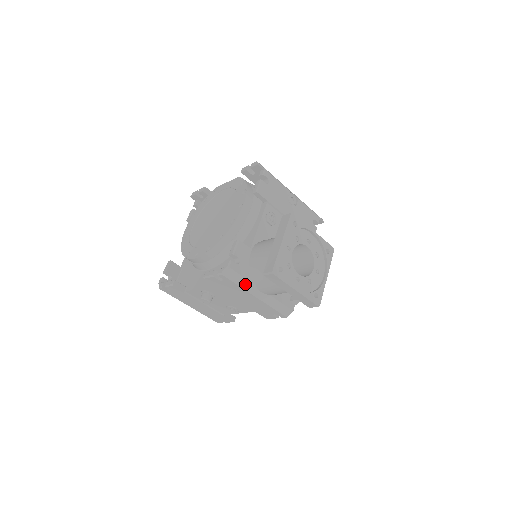
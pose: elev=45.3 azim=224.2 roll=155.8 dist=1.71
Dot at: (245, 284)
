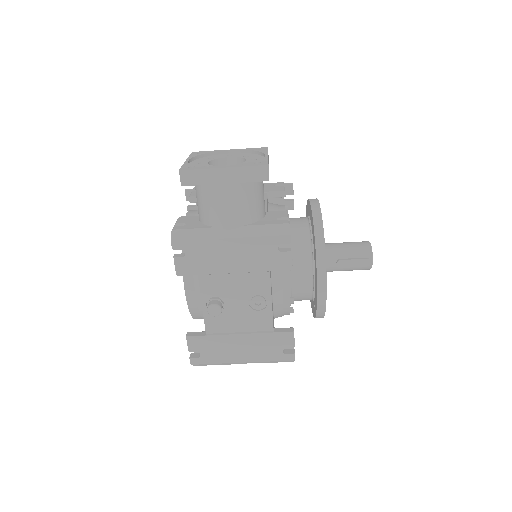
Dot at: (205, 234)
